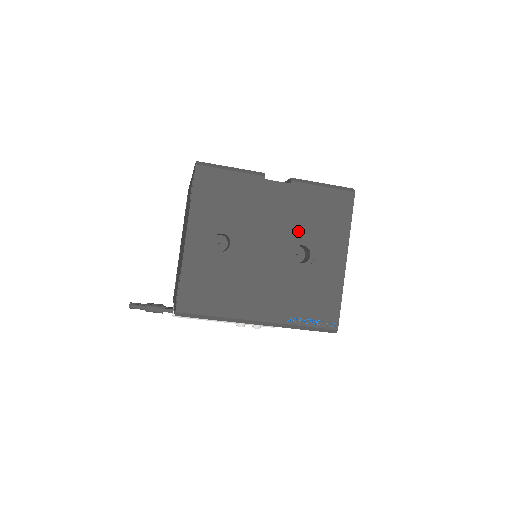
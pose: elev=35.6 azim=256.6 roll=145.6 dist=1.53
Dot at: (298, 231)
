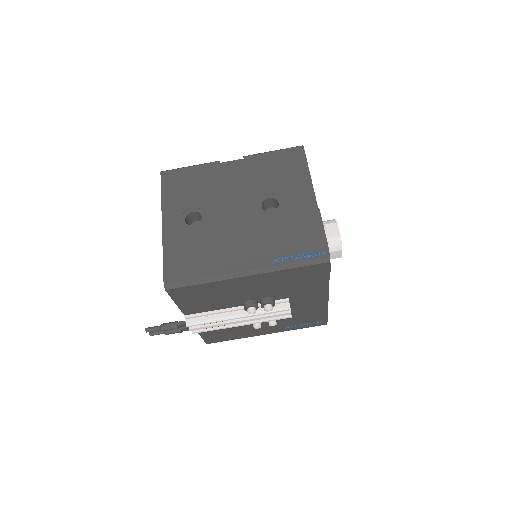
Dot at: (261, 189)
